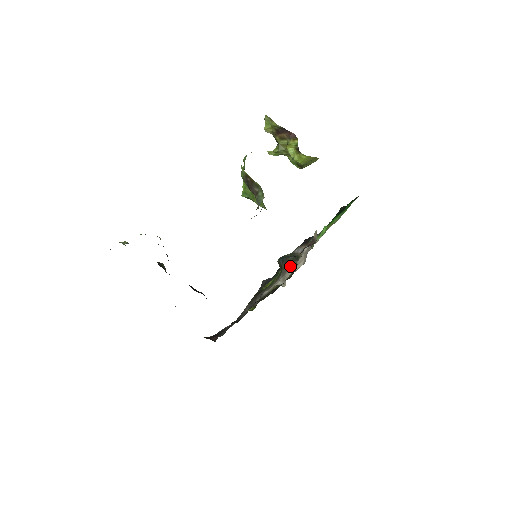
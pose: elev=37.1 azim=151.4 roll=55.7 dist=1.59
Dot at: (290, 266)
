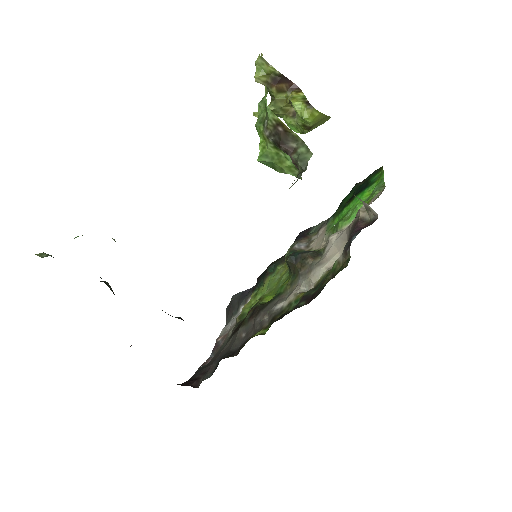
Dot at: (315, 263)
